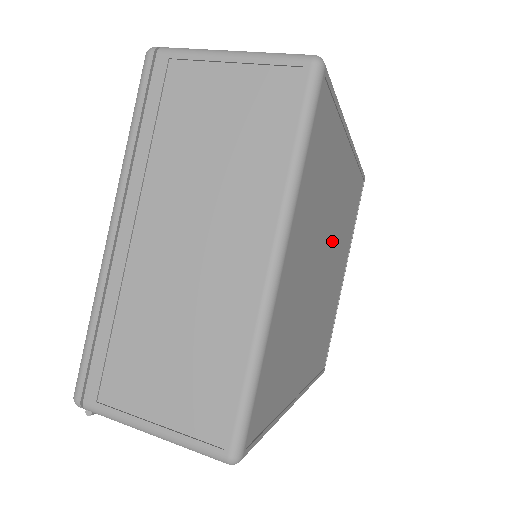
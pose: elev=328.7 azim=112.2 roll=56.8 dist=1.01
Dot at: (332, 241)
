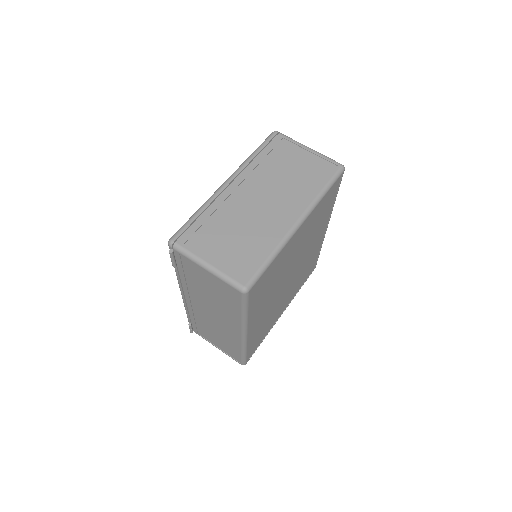
Dot at: (298, 268)
